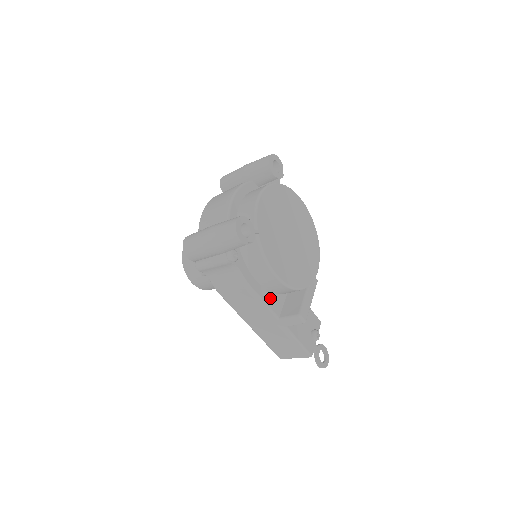
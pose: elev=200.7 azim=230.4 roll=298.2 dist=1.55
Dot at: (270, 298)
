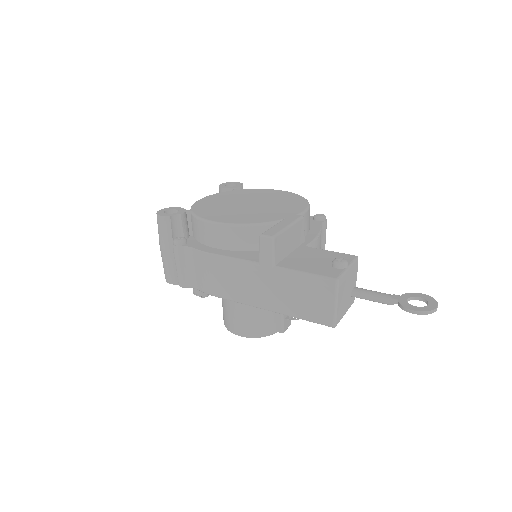
Dot at: (242, 254)
